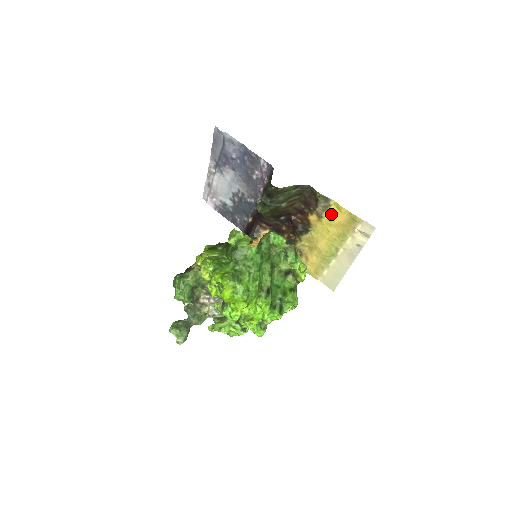
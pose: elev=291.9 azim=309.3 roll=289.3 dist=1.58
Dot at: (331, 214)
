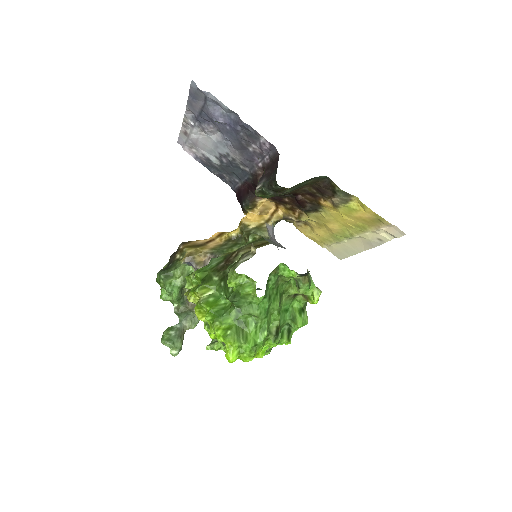
Dot at: (351, 207)
